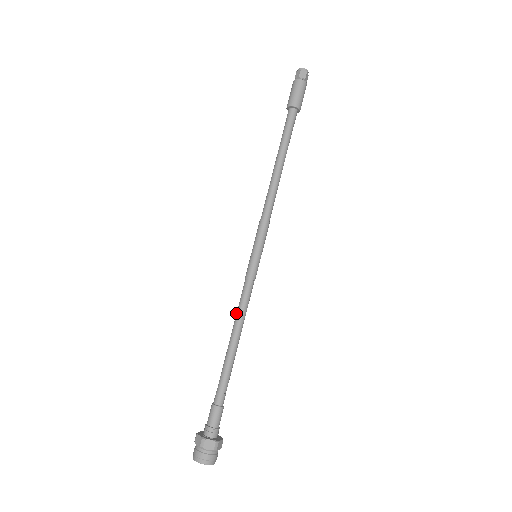
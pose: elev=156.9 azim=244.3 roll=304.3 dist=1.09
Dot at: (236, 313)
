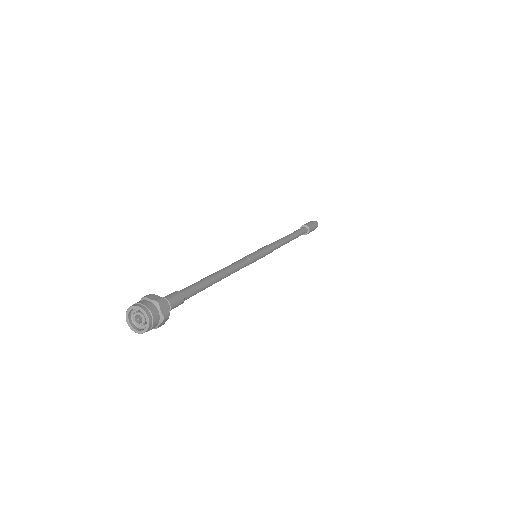
Dot at: occluded
